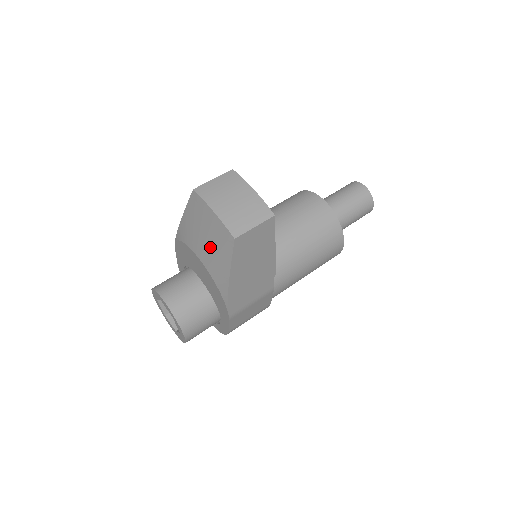
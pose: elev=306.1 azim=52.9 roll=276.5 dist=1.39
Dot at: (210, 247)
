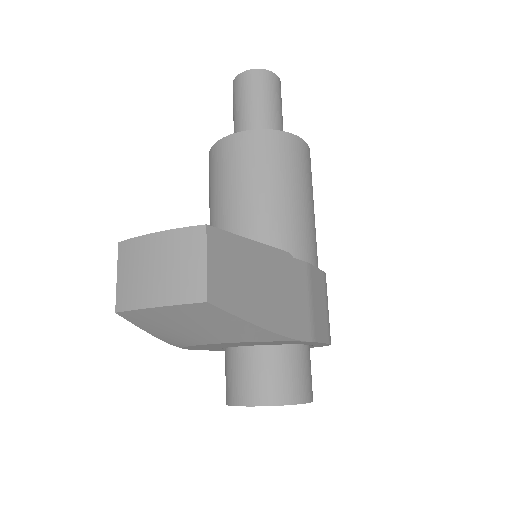
Dot at: (205, 329)
